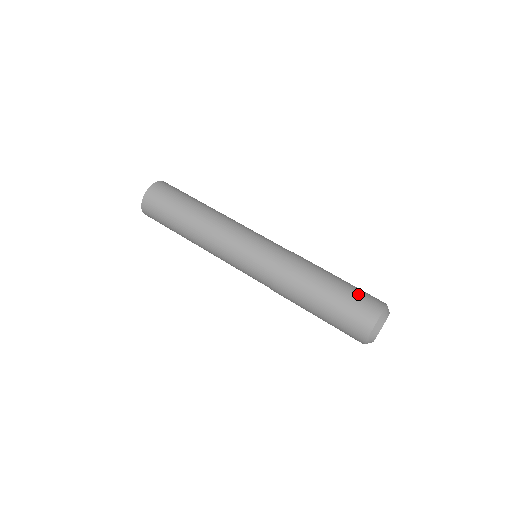
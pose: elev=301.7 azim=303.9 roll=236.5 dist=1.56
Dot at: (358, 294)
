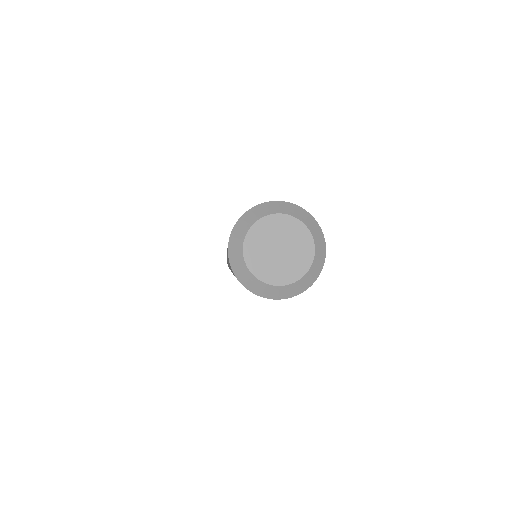
Dot at: occluded
